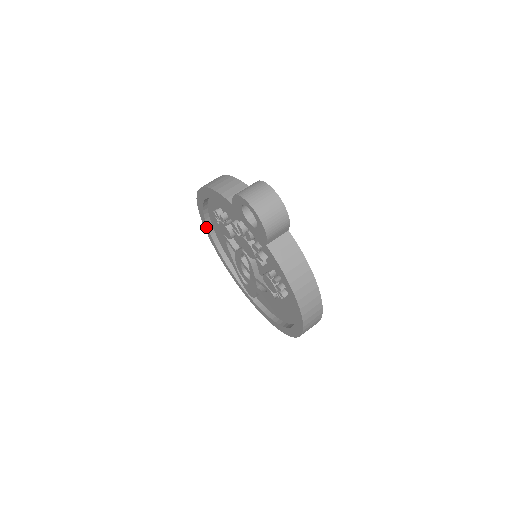
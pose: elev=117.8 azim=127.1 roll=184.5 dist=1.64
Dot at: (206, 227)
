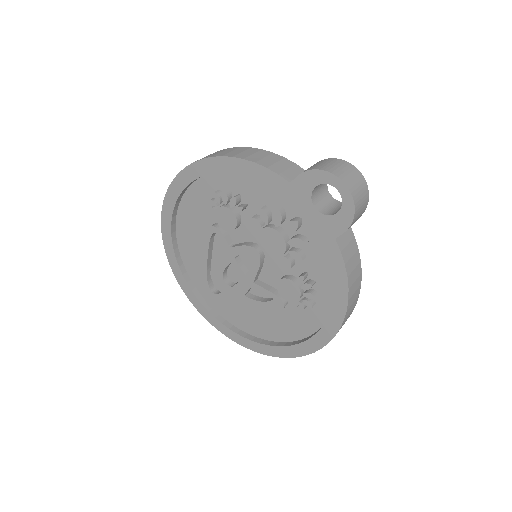
Dot at: (168, 214)
